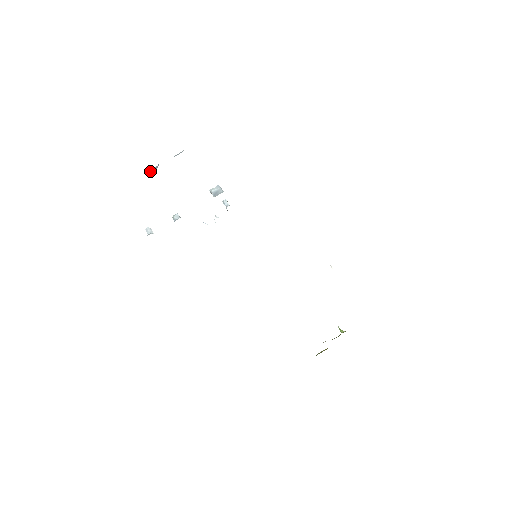
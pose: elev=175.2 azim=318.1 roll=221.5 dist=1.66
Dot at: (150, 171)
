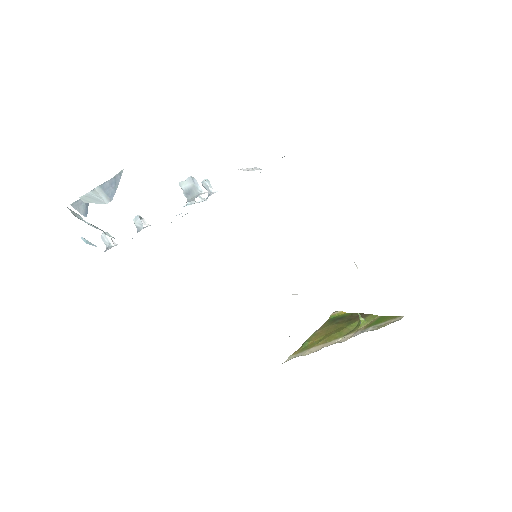
Dot at: (78, 206)
